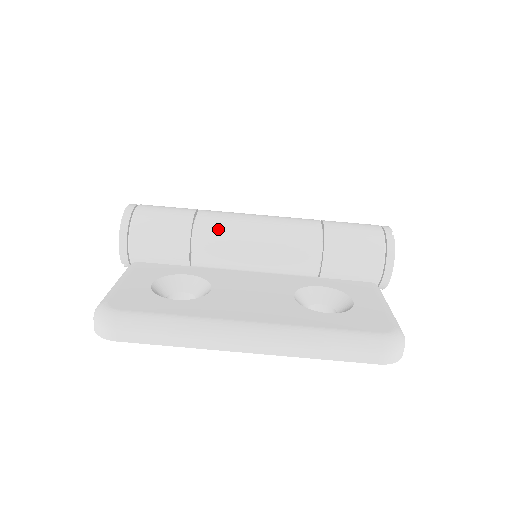
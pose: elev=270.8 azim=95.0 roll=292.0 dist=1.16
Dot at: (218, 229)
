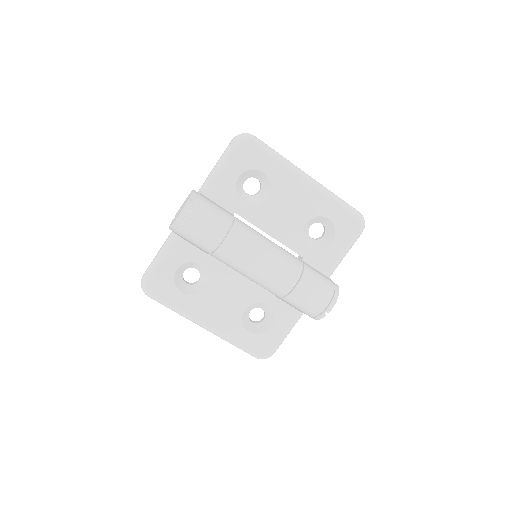
Dot at: (228, 261)
